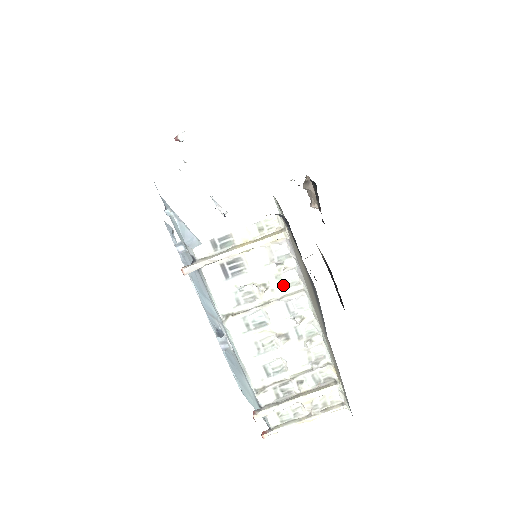
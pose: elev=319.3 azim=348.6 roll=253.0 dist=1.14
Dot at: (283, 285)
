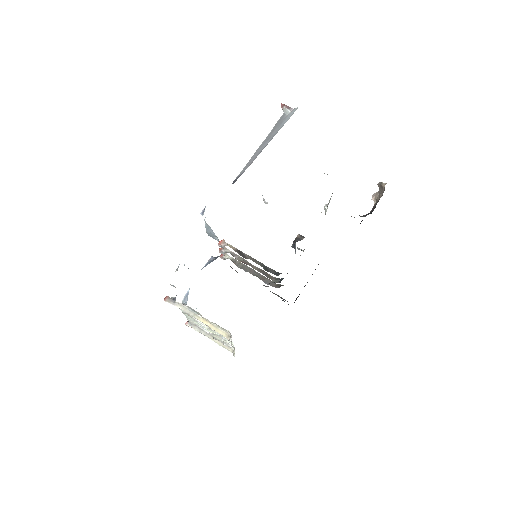
Dot at: occluded
